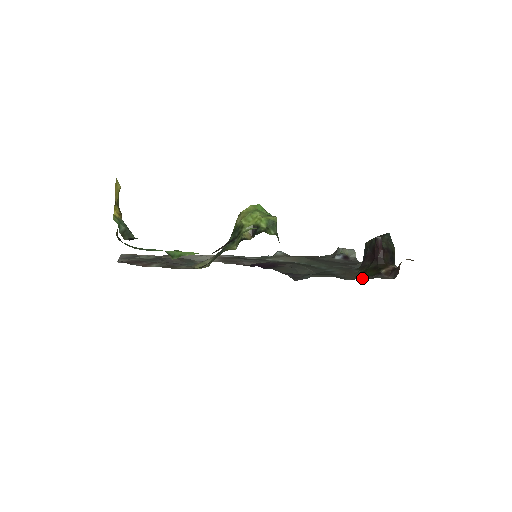
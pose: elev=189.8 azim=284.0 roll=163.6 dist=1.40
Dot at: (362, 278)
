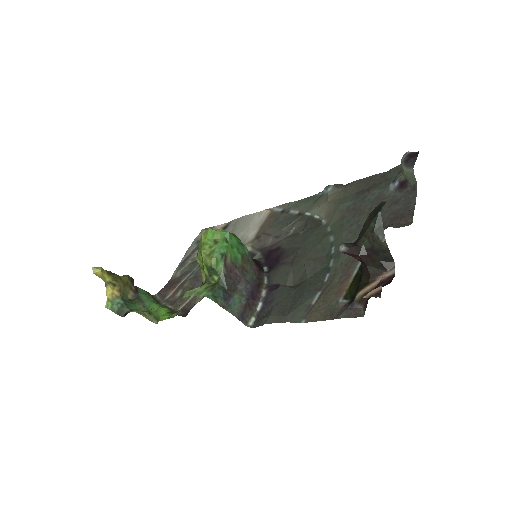
Dot at: (323, 316)
